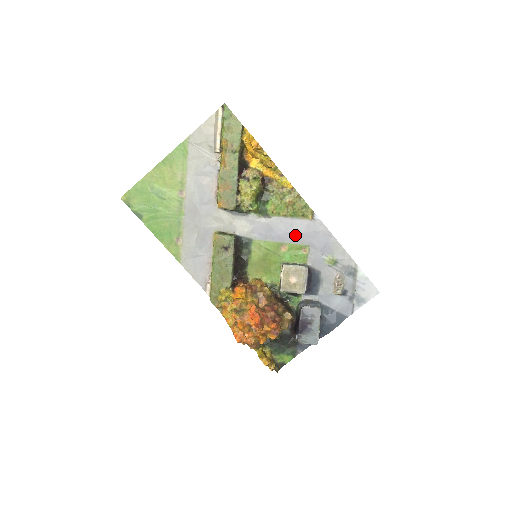
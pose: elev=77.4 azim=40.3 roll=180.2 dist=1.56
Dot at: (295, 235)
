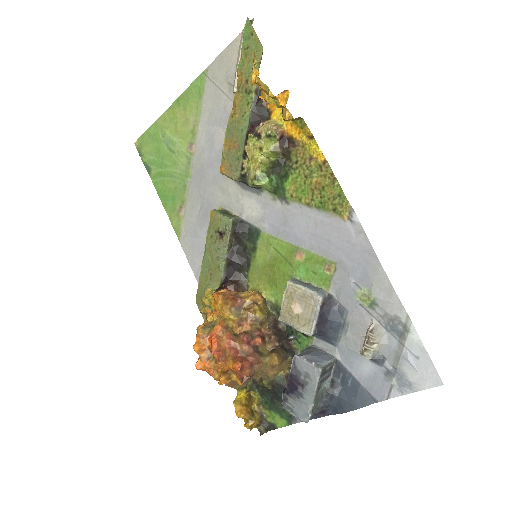
Dot at: (318, 239)
